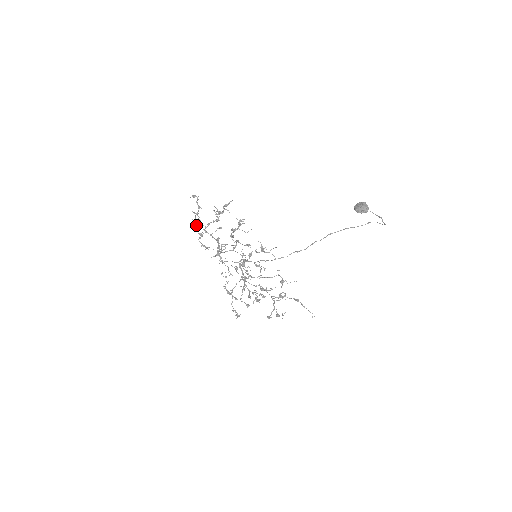
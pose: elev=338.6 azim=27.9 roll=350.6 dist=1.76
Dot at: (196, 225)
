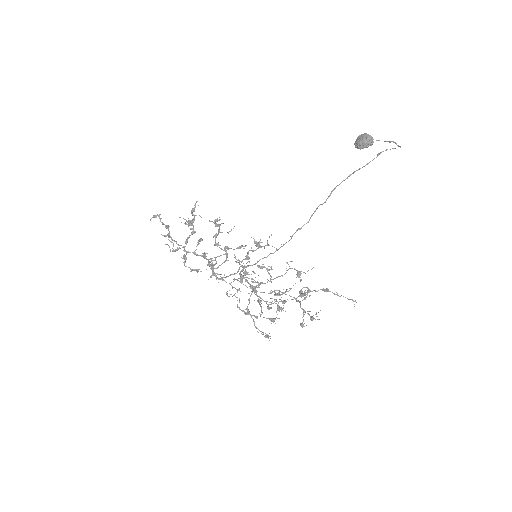
Dot at: (173, 249)
